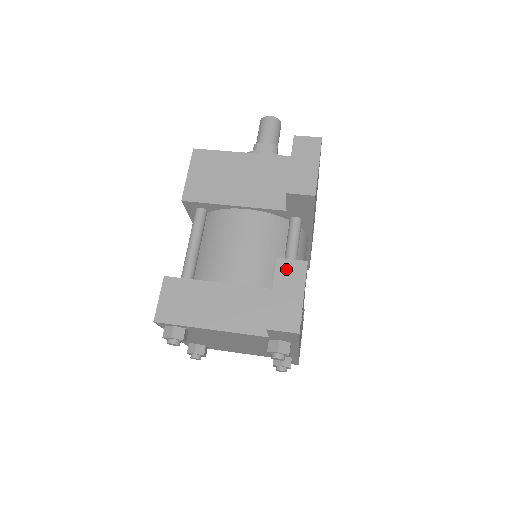
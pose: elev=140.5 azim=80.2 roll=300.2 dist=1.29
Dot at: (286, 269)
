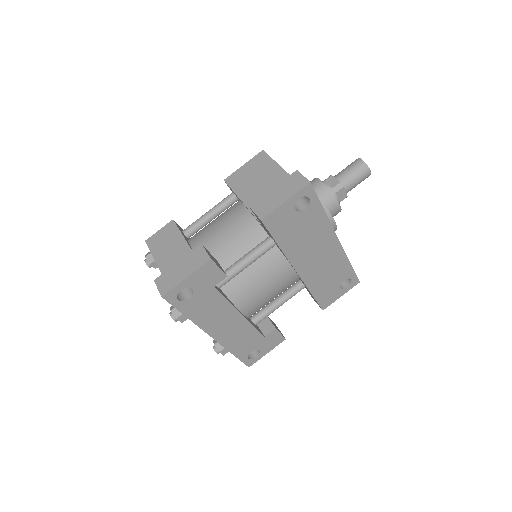
Dot at: (197, 254)
